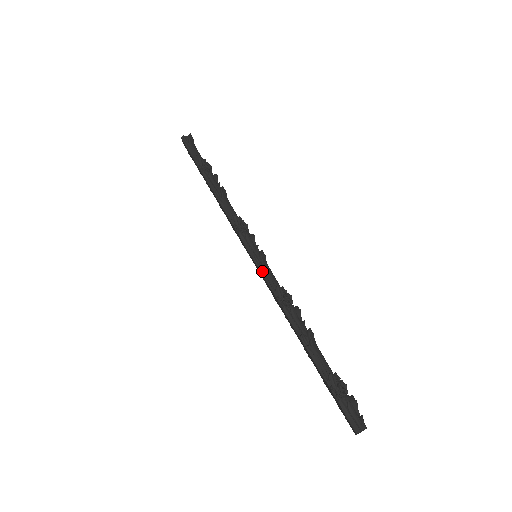
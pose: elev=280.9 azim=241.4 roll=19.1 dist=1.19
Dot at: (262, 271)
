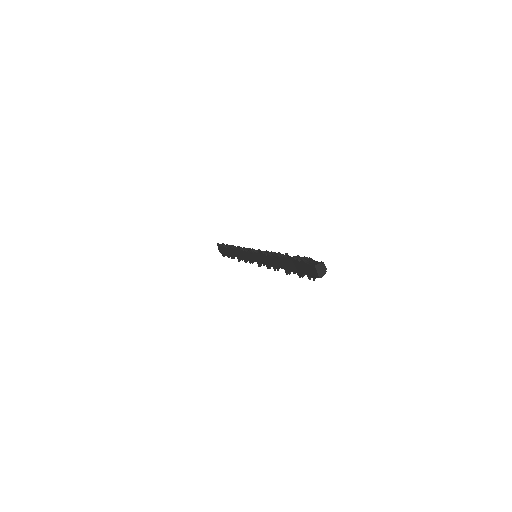
Dot at: (256, 251)
